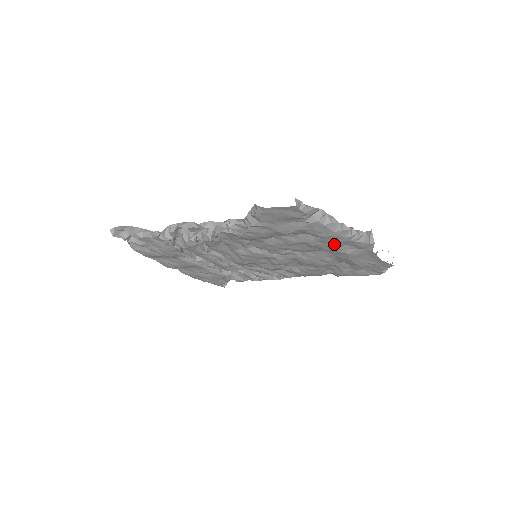
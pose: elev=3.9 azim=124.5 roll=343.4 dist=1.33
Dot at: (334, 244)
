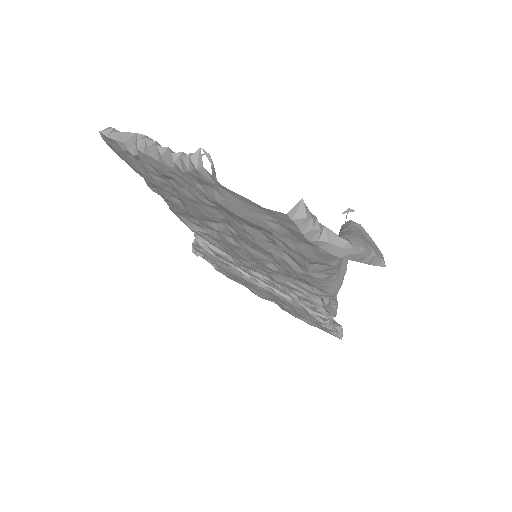
Dot at: (194, 188)
